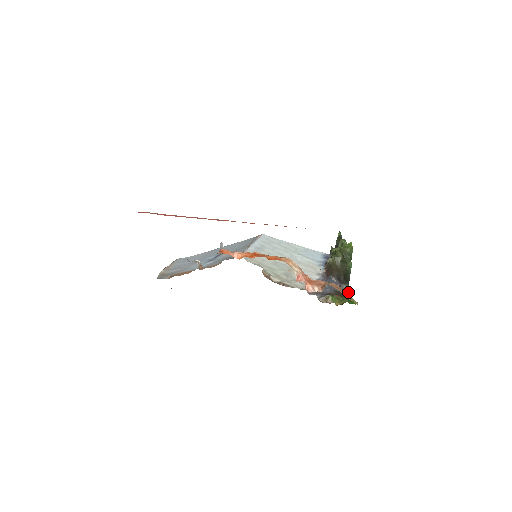
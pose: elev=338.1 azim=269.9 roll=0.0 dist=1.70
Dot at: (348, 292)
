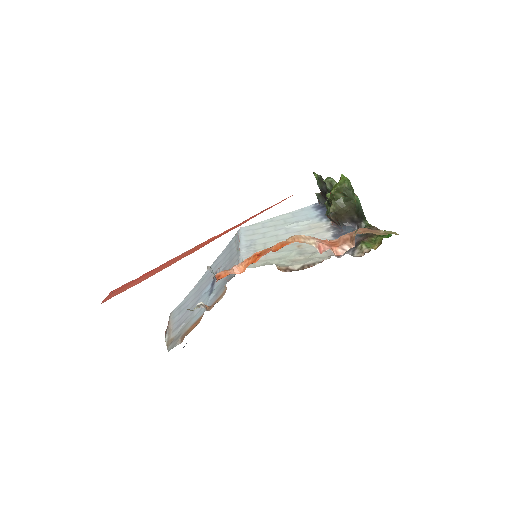
Dot at: (372, 227)
